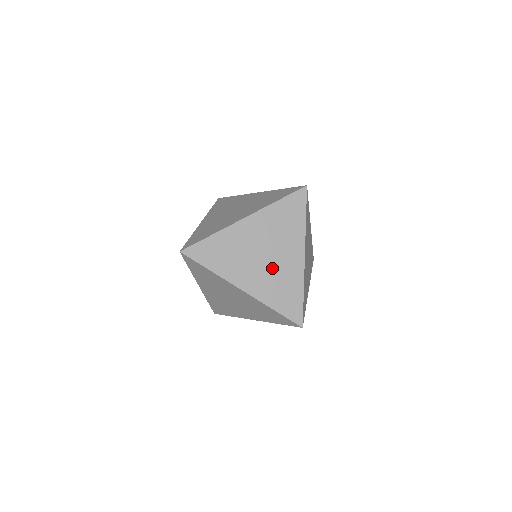
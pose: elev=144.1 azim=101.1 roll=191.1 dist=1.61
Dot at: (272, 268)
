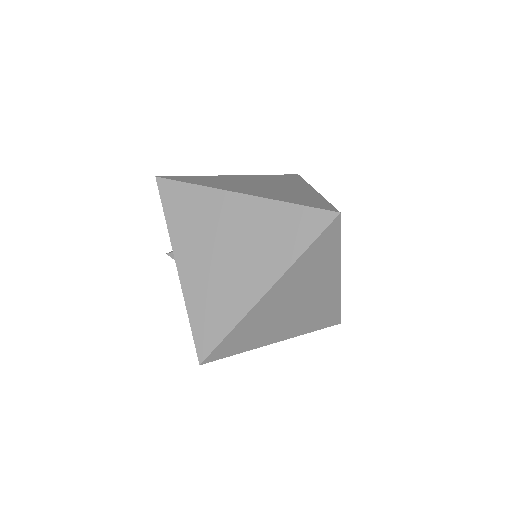
Dot at: (277, 190)
